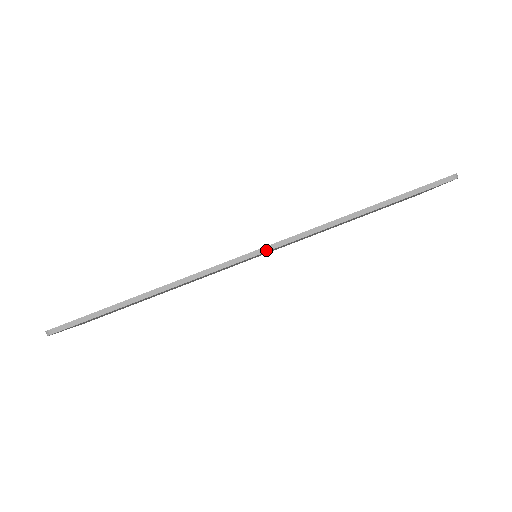
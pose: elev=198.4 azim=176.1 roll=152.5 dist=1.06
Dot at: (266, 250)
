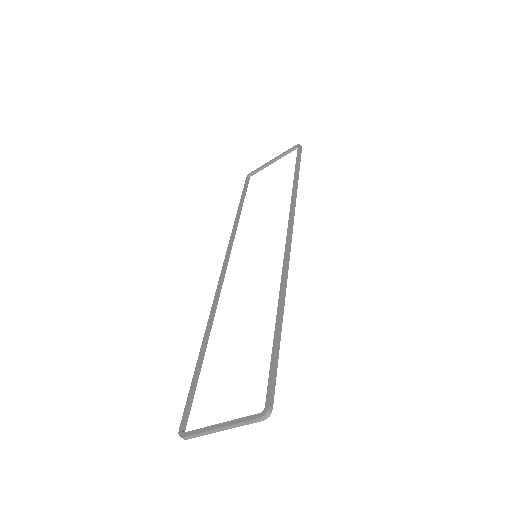
Dot at: (291, 233)
